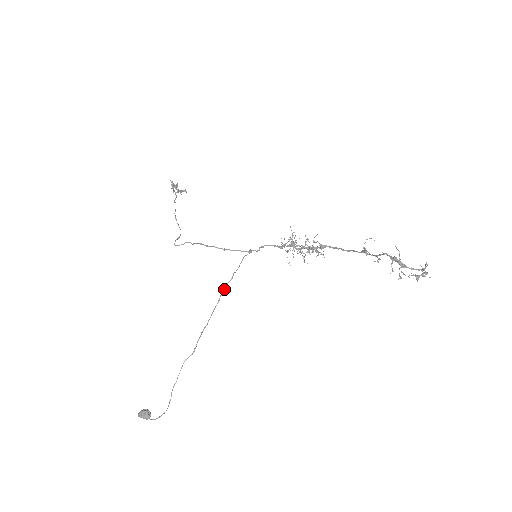
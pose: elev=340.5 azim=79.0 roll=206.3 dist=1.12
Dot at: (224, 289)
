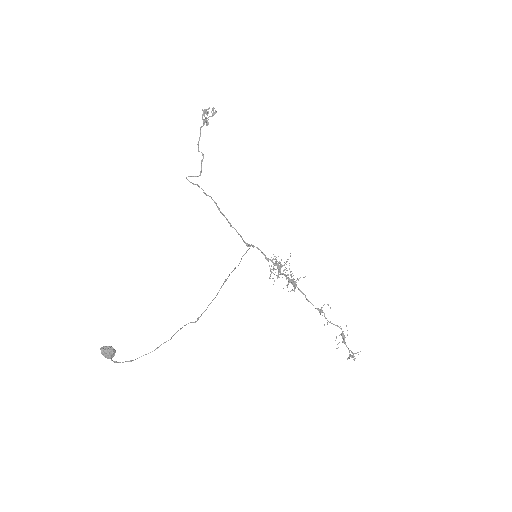
Dot at: occluded
